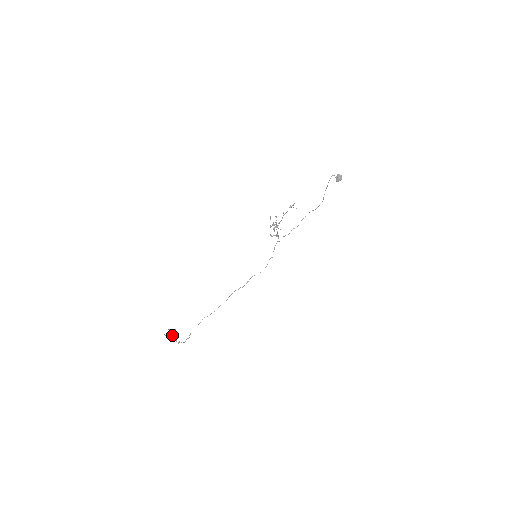
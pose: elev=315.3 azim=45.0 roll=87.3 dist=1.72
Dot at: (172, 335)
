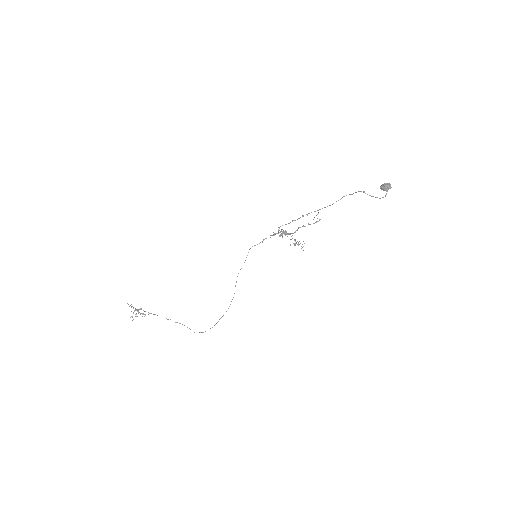
Dot at: (142, 316)
